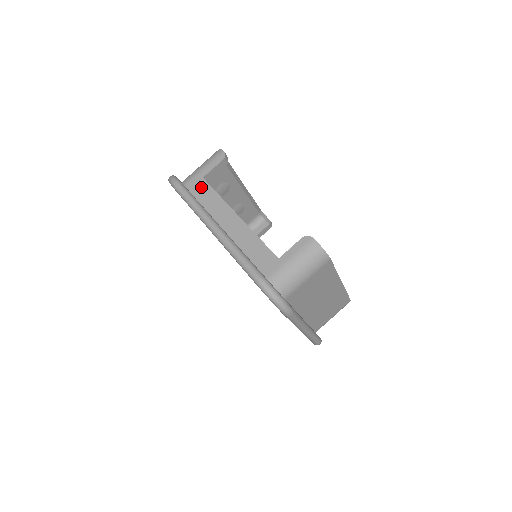
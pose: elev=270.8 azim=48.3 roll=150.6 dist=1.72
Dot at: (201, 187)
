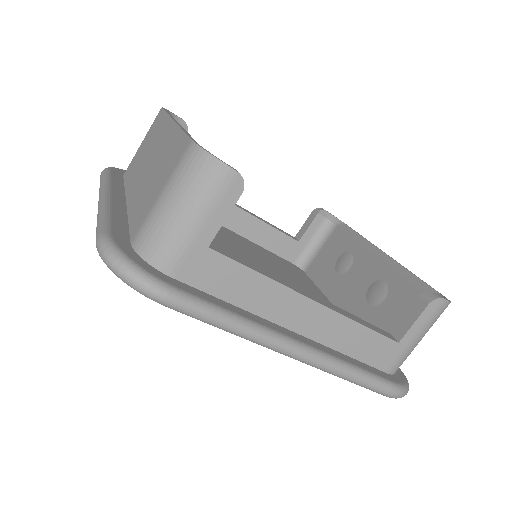
Dot at: (214, 270)
